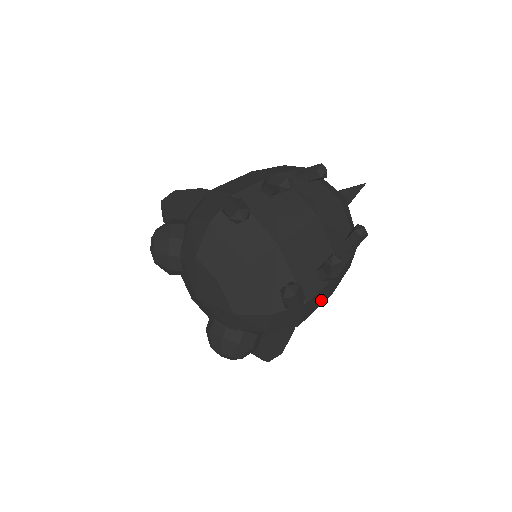
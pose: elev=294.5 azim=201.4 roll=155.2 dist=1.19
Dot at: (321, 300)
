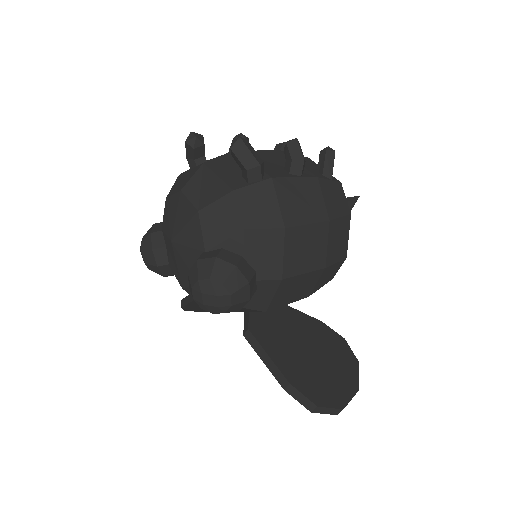
Dot at: (309, 210)
